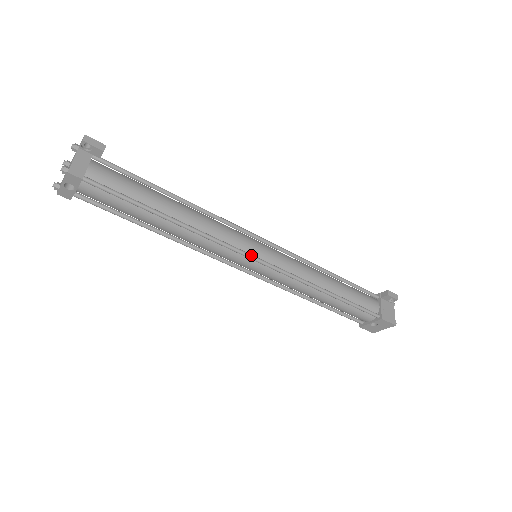
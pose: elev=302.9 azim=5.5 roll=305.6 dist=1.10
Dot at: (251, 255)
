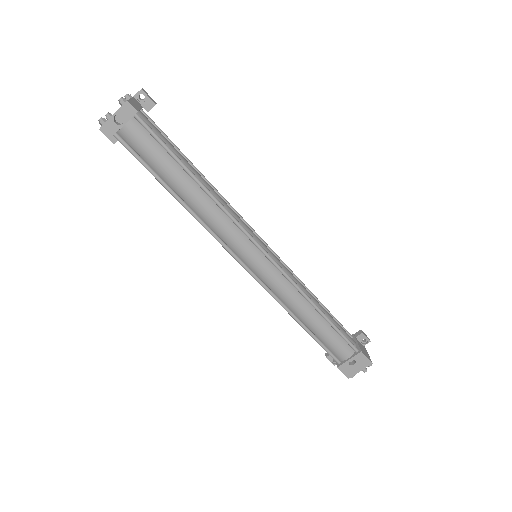
Dot at: (258, 243)
